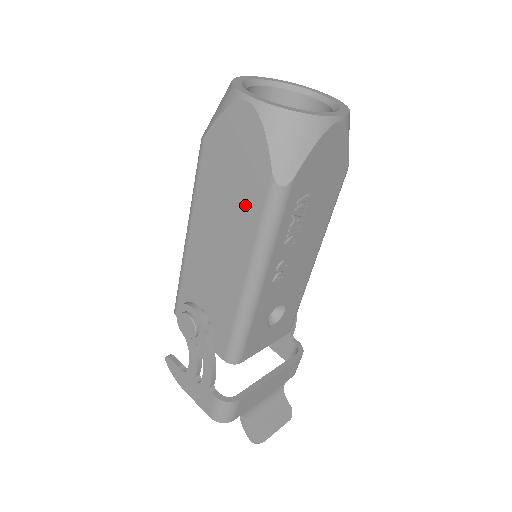
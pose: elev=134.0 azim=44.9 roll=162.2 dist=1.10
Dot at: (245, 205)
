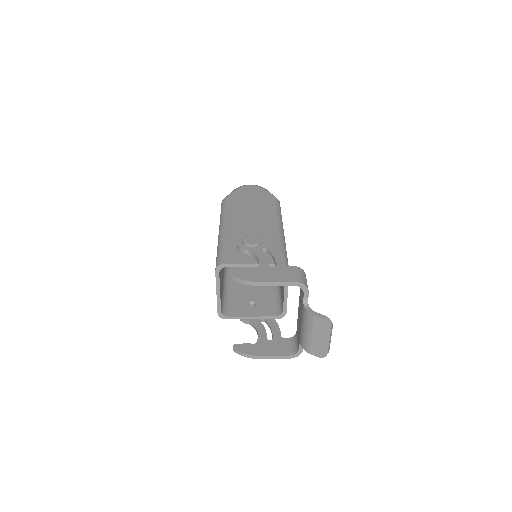
Dot at: (263, 205)
